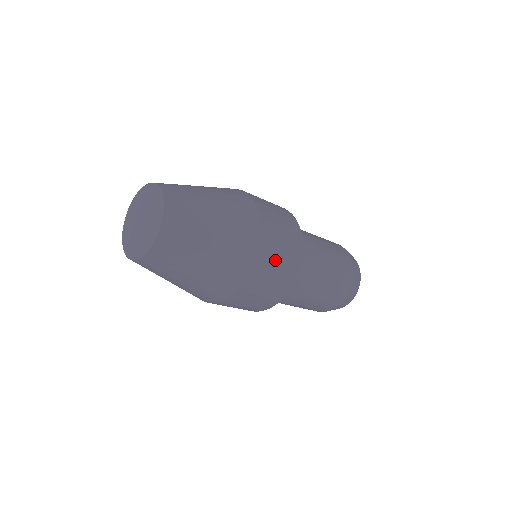
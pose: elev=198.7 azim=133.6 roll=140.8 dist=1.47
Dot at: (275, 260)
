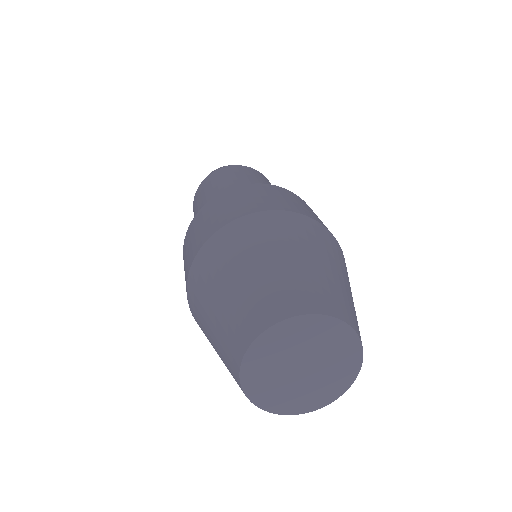
Dot at: occluded
